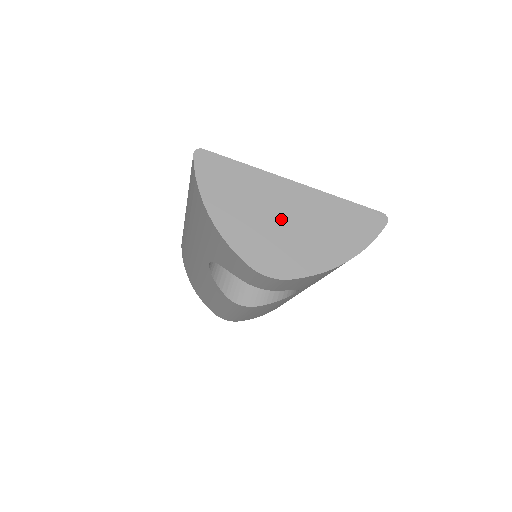
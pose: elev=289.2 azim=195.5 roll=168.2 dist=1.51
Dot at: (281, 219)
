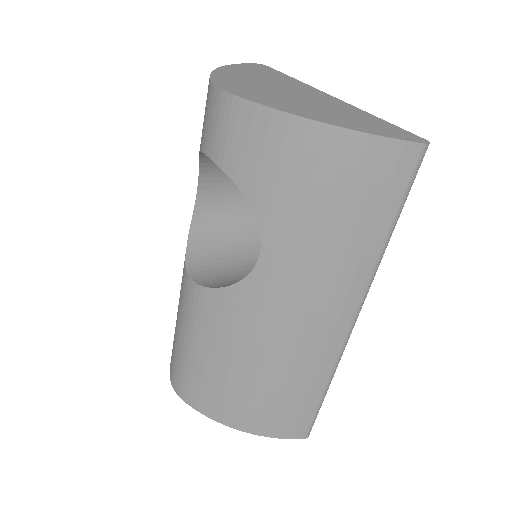
Dot at: (286, 91)
